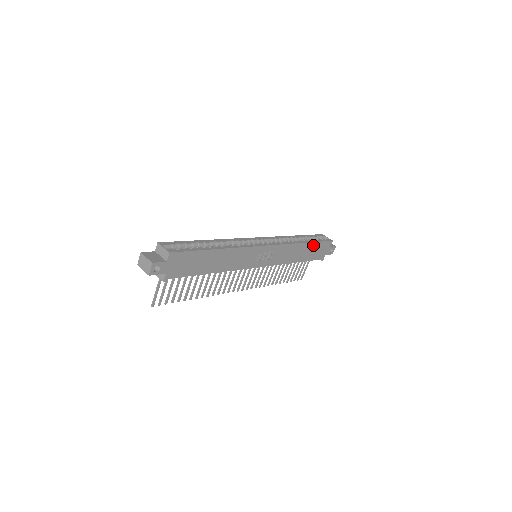
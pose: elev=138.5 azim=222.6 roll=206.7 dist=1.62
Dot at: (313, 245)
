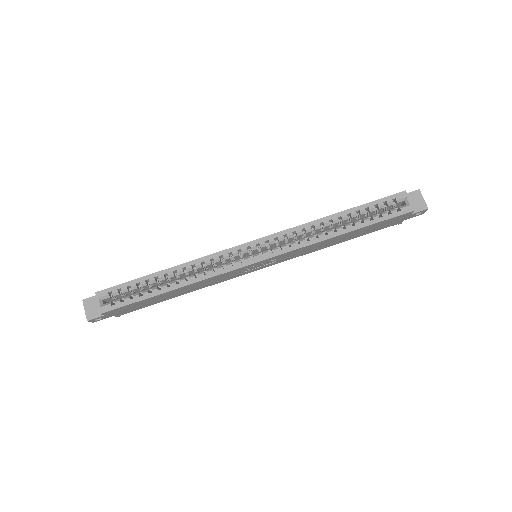
Dot at: (364, 228)
